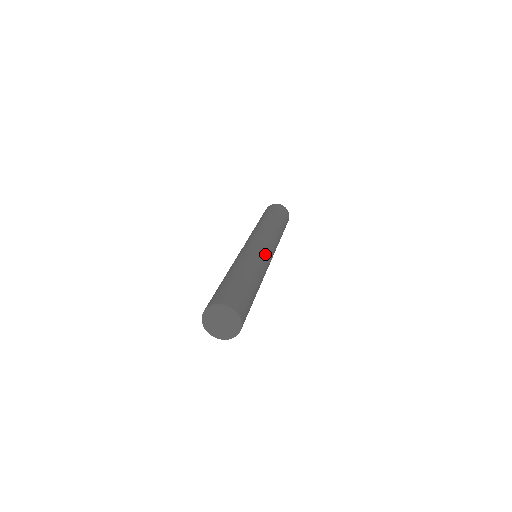
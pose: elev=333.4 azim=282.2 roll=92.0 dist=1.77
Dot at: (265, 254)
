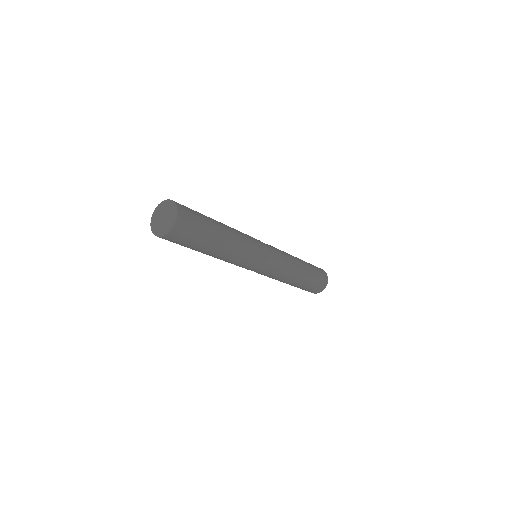
Dot at: (260, 249)
